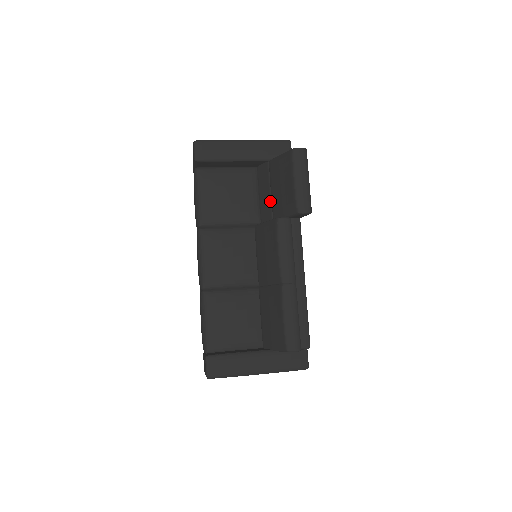
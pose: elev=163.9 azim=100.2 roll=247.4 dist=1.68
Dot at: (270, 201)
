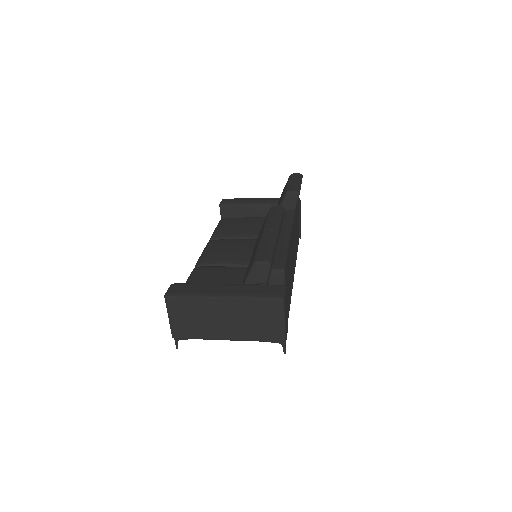
Dot at: occluded
